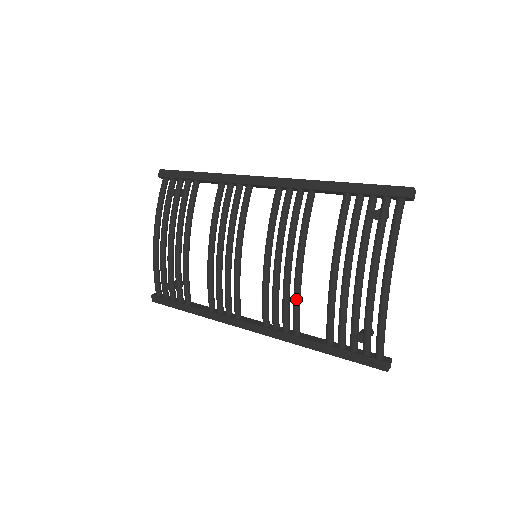
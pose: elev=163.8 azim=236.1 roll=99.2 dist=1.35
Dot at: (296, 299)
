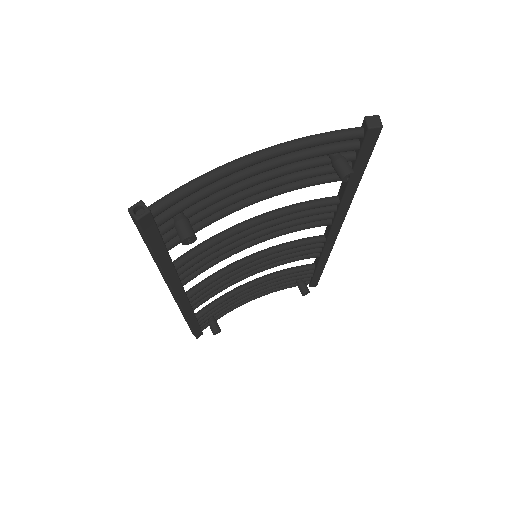
Dot at: (214, 236)
